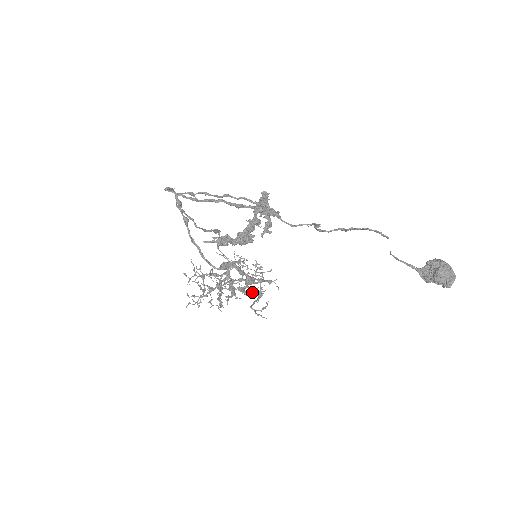
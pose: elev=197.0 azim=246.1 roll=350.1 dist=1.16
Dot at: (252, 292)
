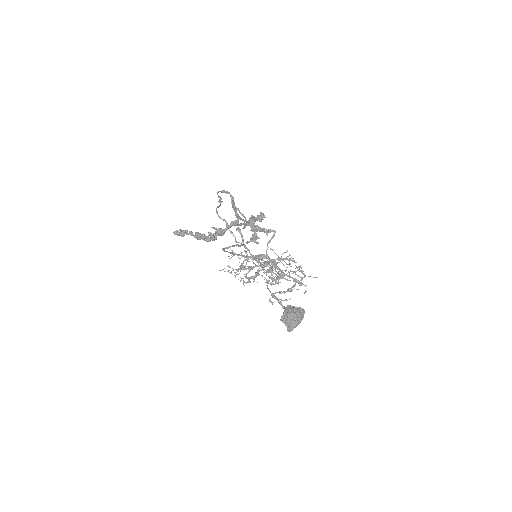
Dot at: (275, 284)
